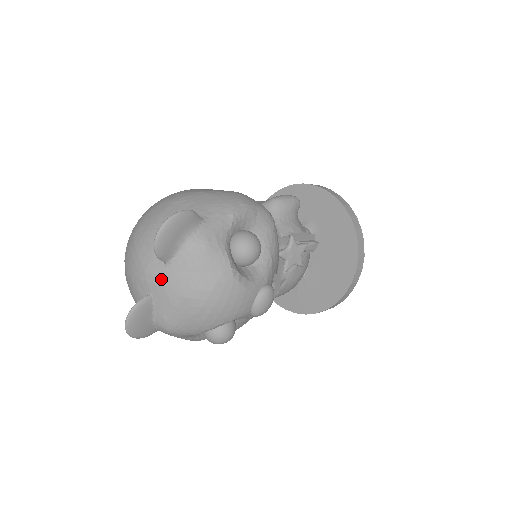
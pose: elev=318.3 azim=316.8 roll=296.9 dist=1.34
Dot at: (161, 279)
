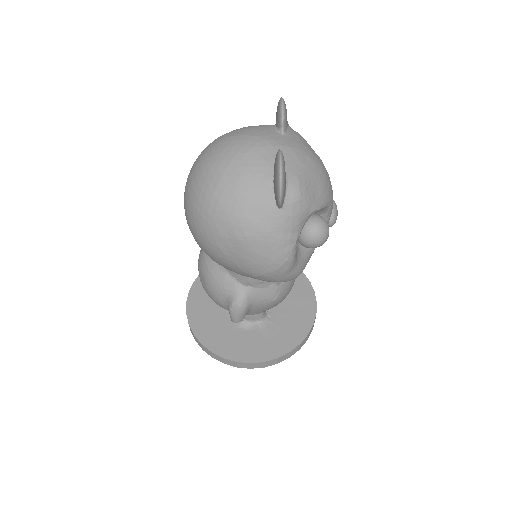
Dot at: (285, 143)
